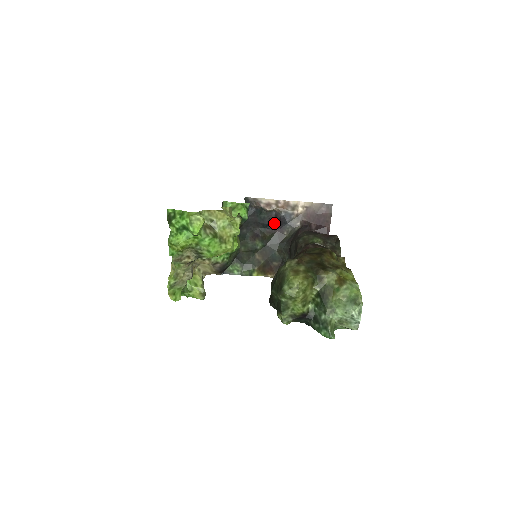
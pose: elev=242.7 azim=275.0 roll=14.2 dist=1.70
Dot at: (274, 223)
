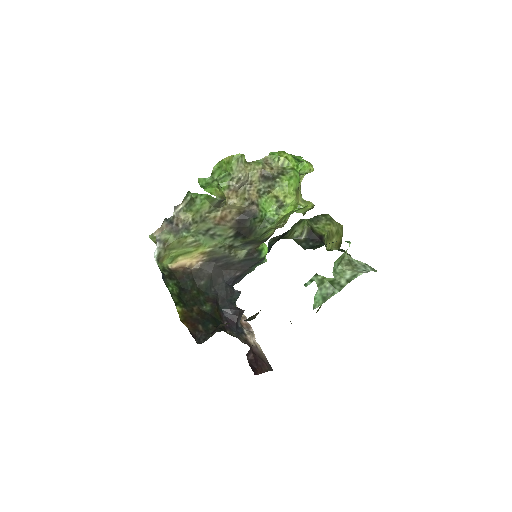
Dot at: (231, 317)
